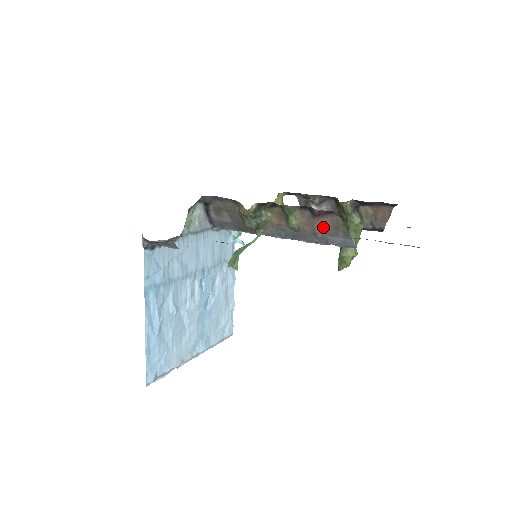
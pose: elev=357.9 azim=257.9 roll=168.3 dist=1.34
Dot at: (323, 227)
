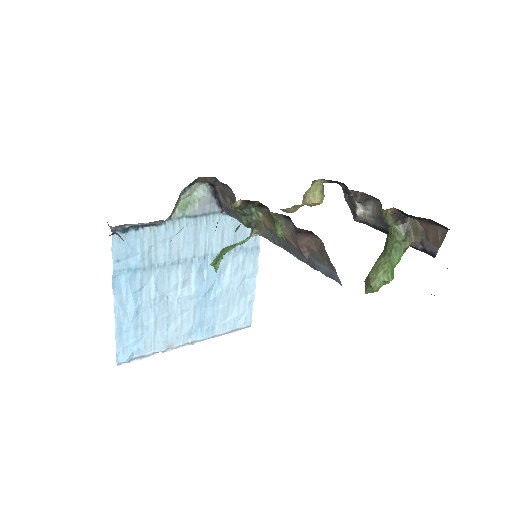
Dot at: (308, 247)
